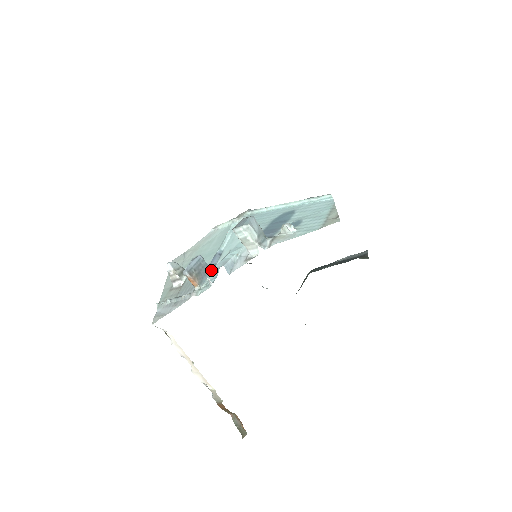
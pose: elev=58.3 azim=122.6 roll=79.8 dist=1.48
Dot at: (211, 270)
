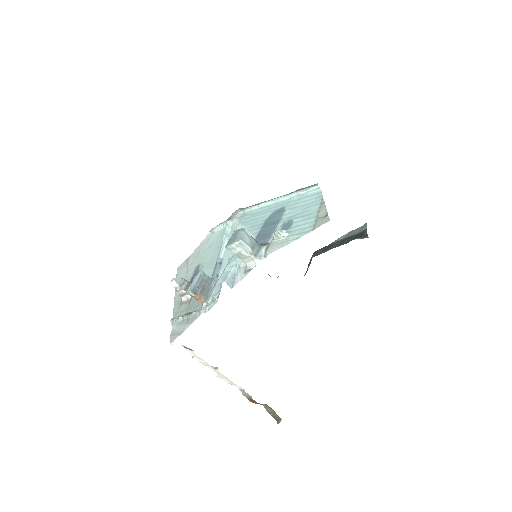
Dot at: (214, 282)
